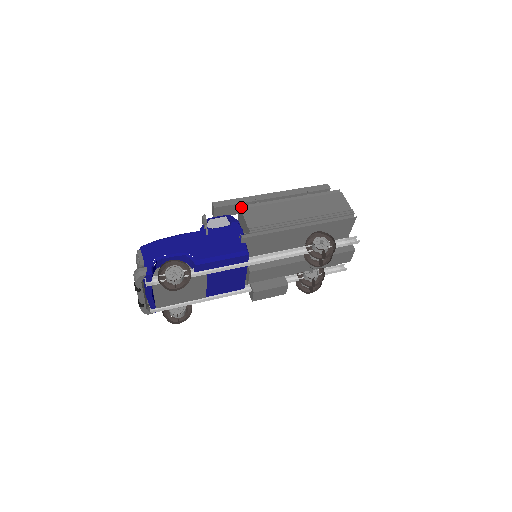
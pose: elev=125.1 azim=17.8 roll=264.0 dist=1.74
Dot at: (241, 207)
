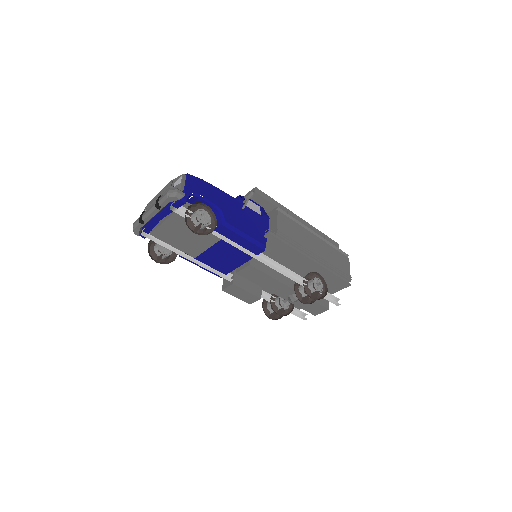
Dot at: (278, 209)
